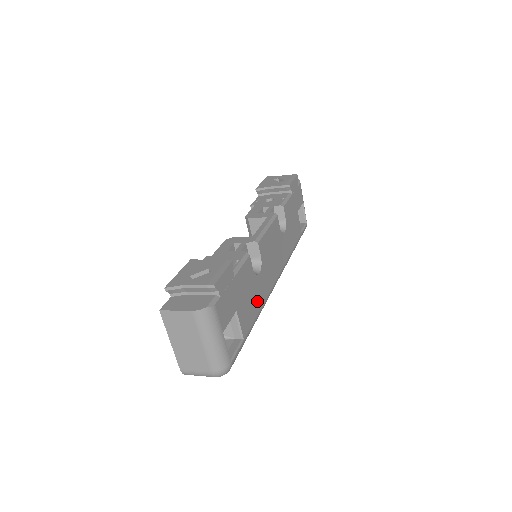
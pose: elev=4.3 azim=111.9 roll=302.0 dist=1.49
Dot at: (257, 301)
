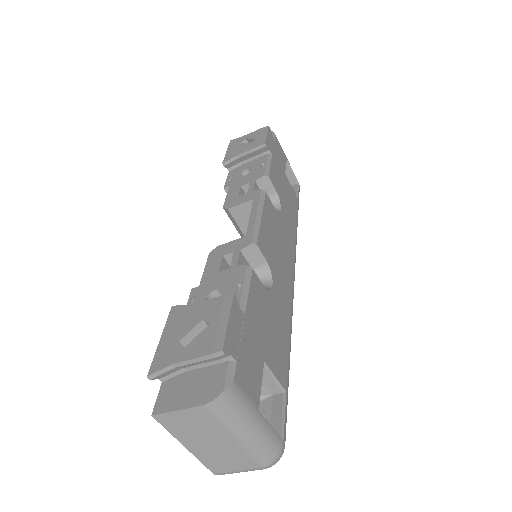
Dot at: (283, 325)
